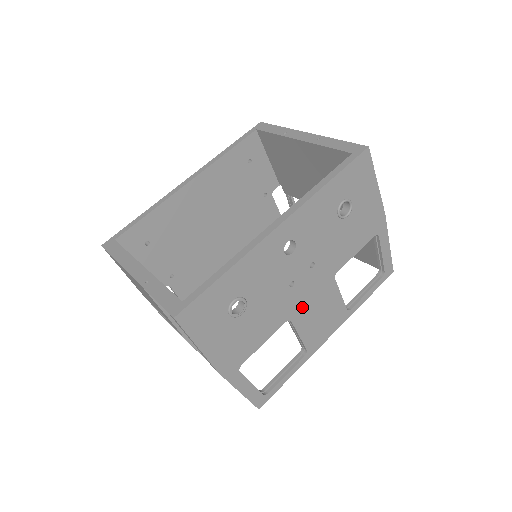
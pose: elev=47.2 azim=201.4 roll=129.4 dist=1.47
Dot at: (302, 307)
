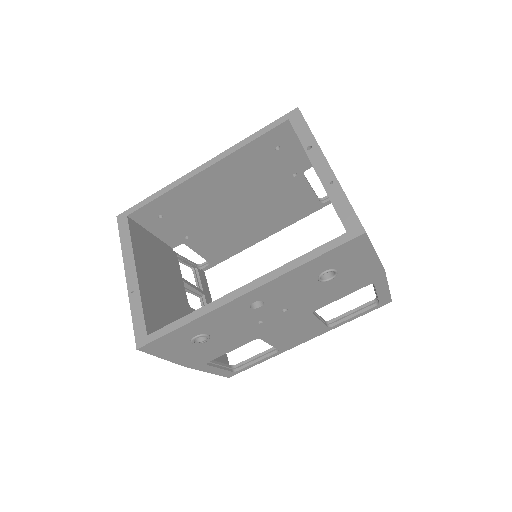
Dot at: (273, 331)
